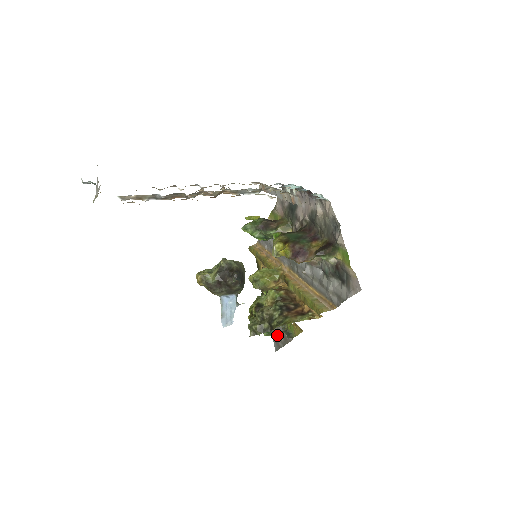
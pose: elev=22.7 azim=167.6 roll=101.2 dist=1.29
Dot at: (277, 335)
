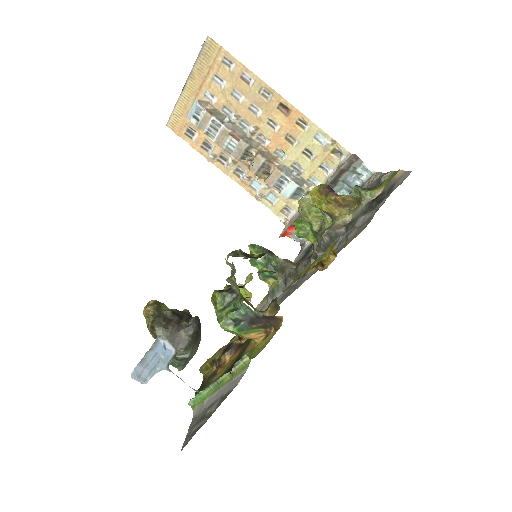
Dot at: (202, 418)
